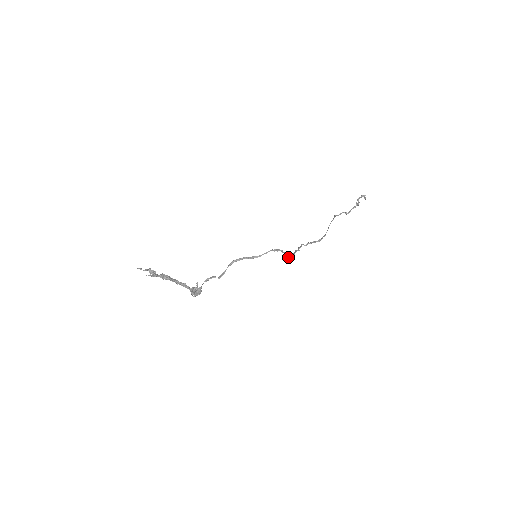
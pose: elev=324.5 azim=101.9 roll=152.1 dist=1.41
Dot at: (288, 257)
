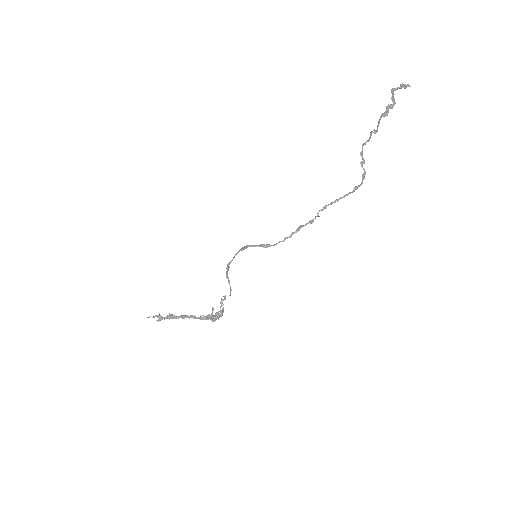
Dot at: occluded
